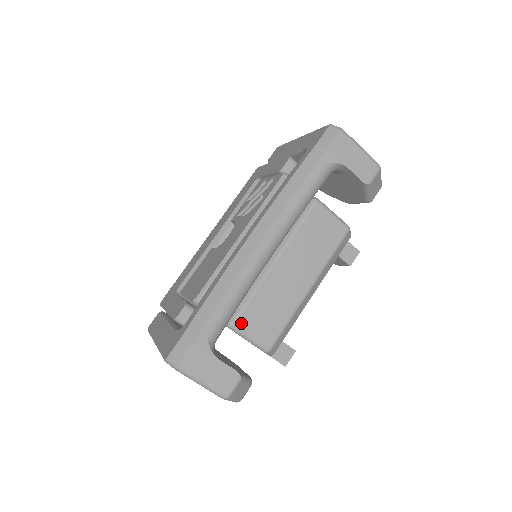
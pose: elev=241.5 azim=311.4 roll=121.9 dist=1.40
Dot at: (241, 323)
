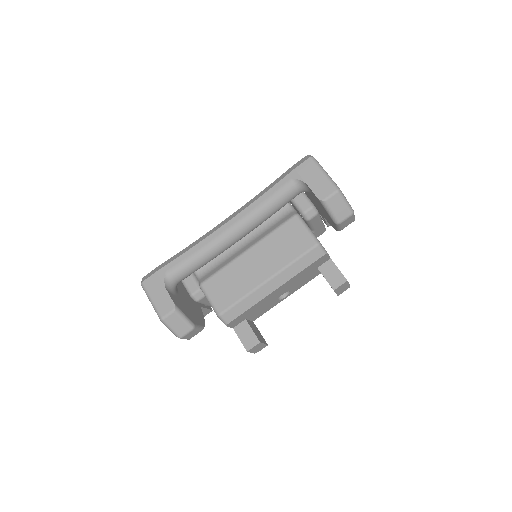
Dot at: (207, 285)
